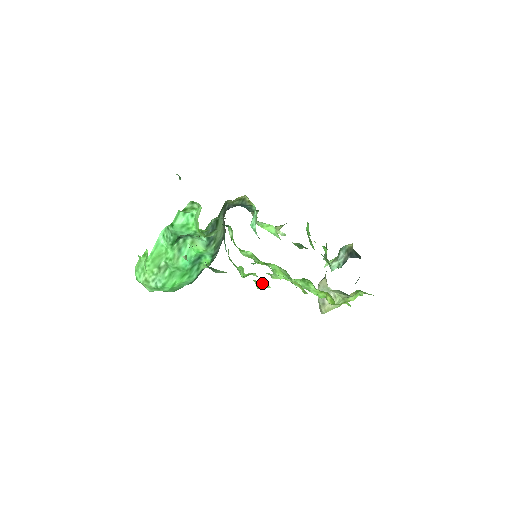
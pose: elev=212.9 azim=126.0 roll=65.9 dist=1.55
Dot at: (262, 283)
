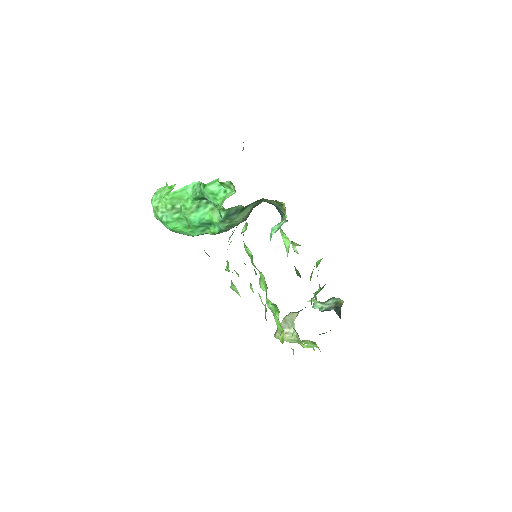
Dot at: (236, 288)
